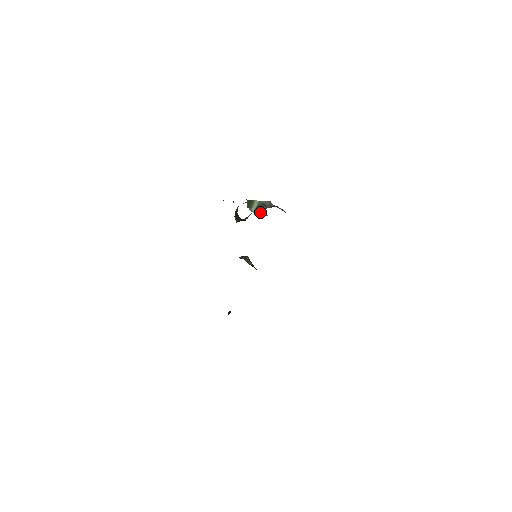
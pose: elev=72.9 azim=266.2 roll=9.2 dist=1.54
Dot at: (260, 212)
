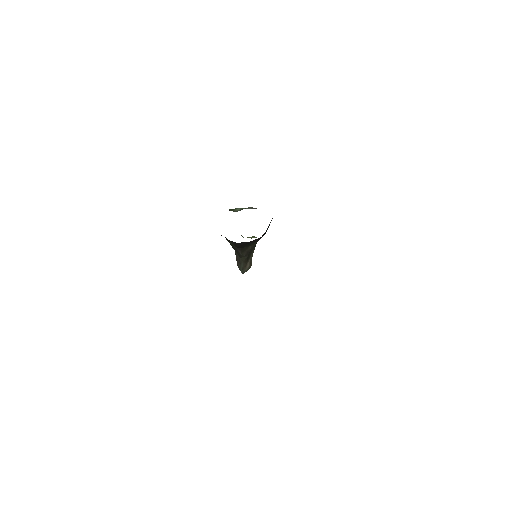
Dot at: occluded
